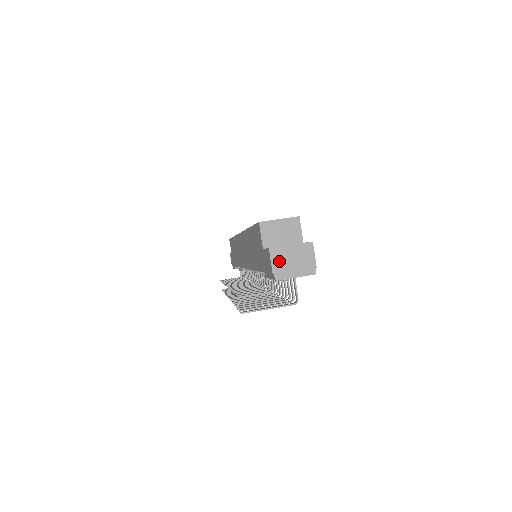
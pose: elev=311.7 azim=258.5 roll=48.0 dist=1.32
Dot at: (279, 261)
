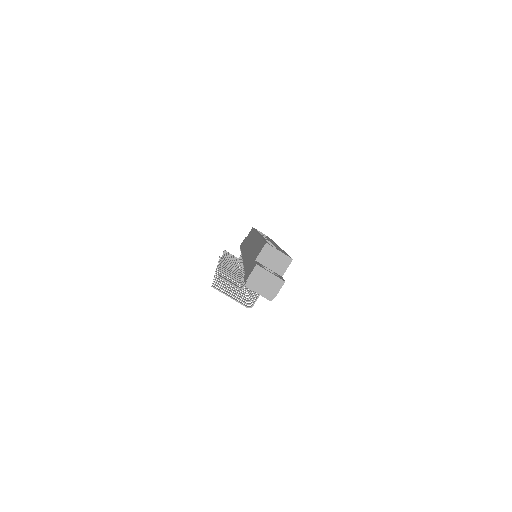
Dot at: (256, 276)
